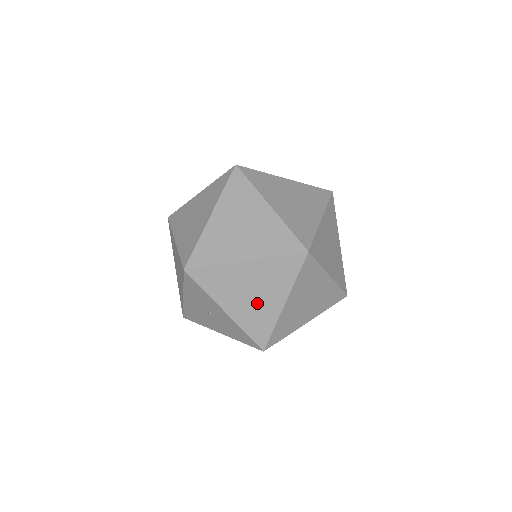
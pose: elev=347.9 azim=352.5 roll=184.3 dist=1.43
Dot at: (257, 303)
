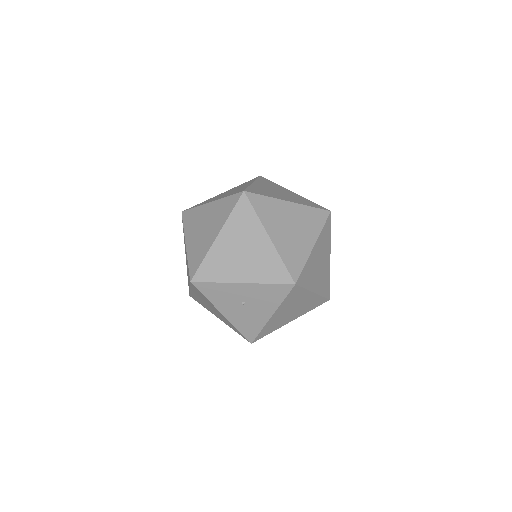
Dot at: (253, 255)
